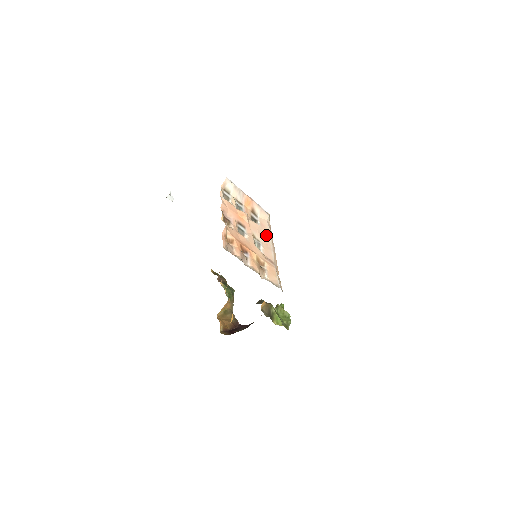
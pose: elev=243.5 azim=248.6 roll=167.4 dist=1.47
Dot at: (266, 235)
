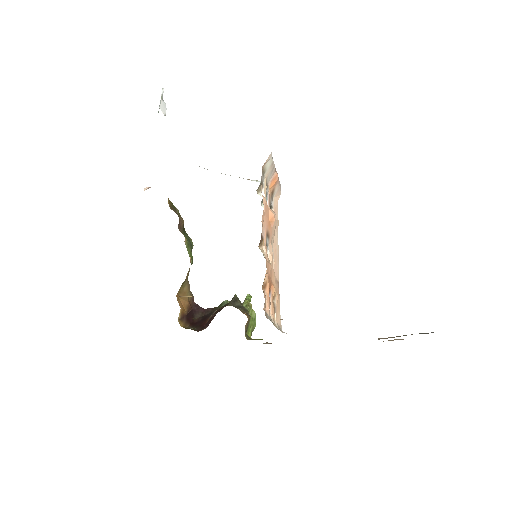
Dot at: (276, 233)
